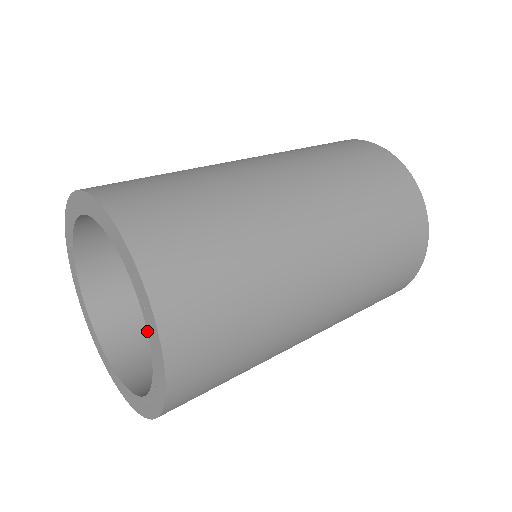
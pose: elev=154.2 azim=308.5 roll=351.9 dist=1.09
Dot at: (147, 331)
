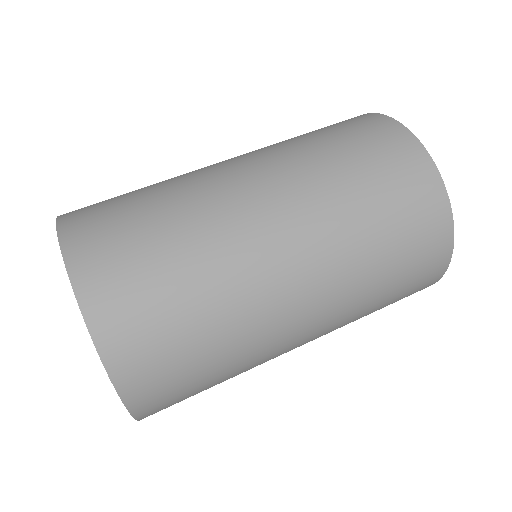
Dot at: occluded
